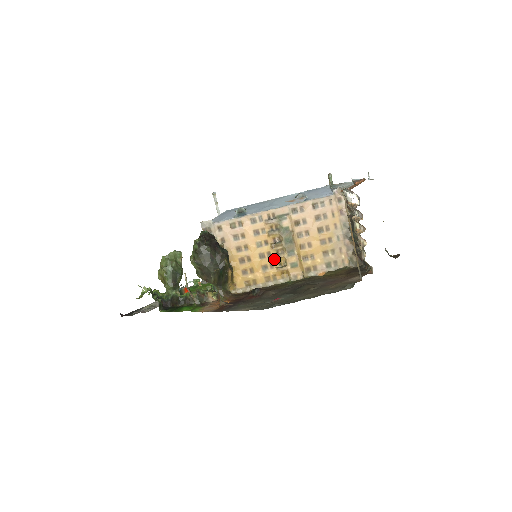
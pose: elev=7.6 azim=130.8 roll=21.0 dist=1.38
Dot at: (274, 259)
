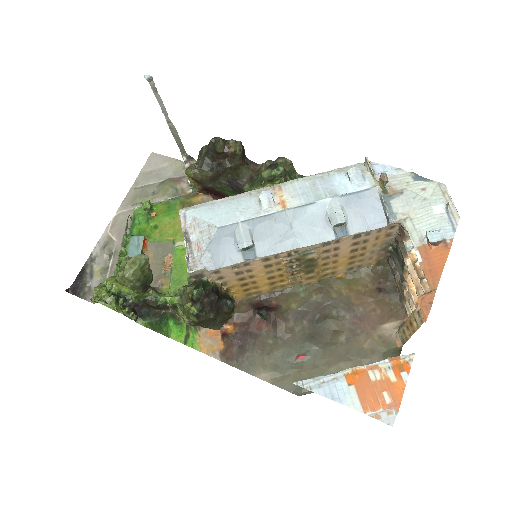
Dot at: (286, 278)
